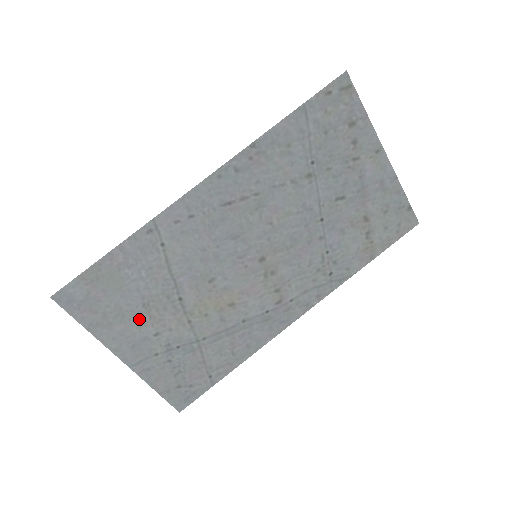
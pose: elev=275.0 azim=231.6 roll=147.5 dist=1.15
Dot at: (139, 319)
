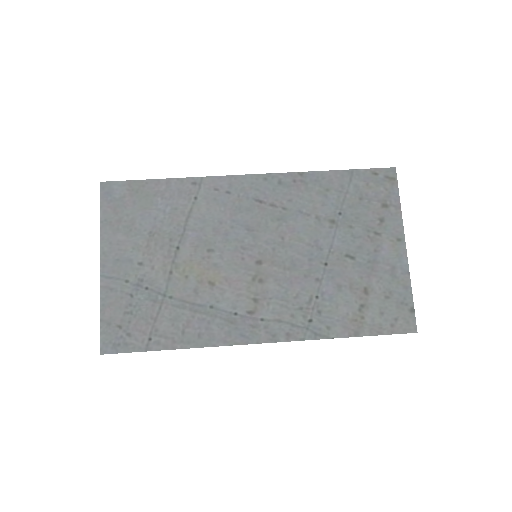
Dot at: (139, 241)
